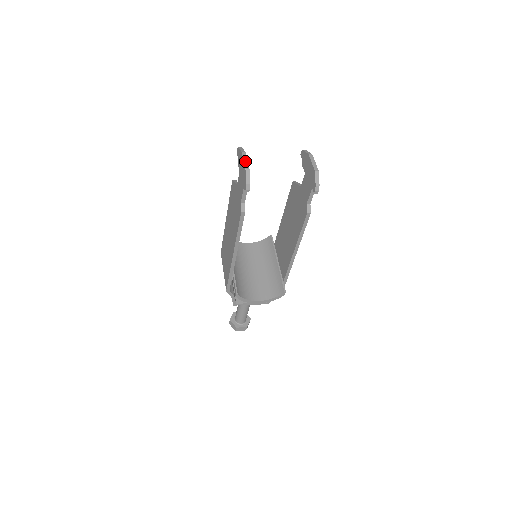
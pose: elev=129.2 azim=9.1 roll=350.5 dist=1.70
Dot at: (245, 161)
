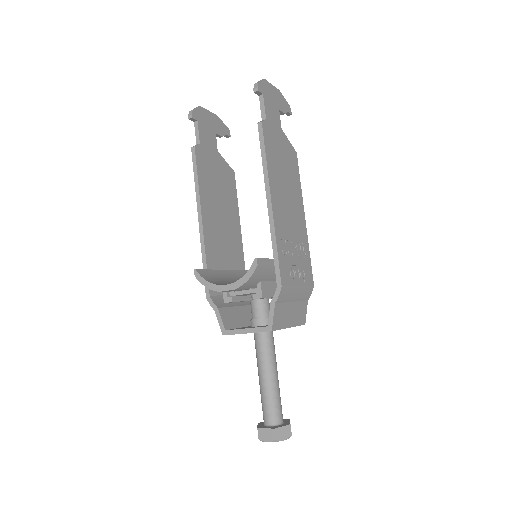
Dot at: (206, 111)
